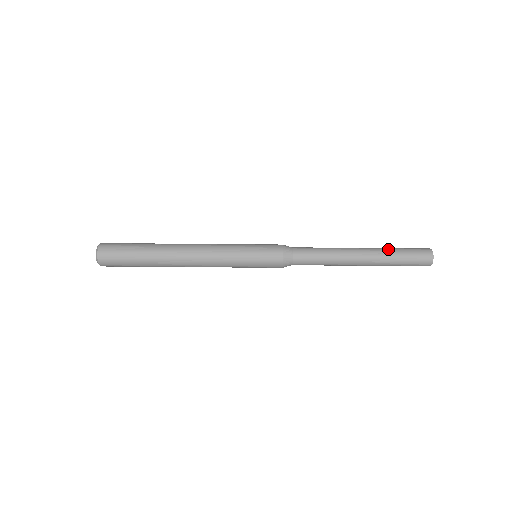
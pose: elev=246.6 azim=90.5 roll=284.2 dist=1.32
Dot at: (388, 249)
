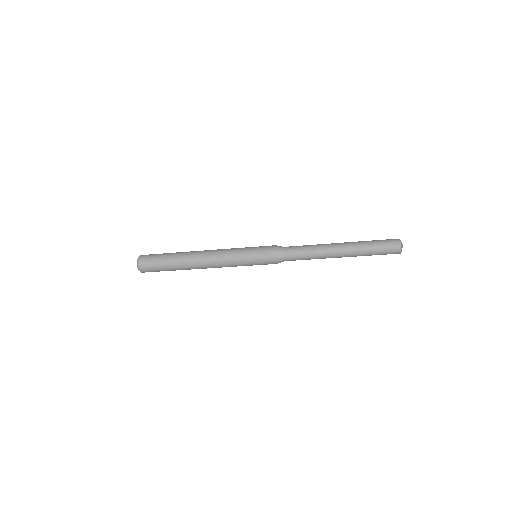
Dot at: (363, 247)
